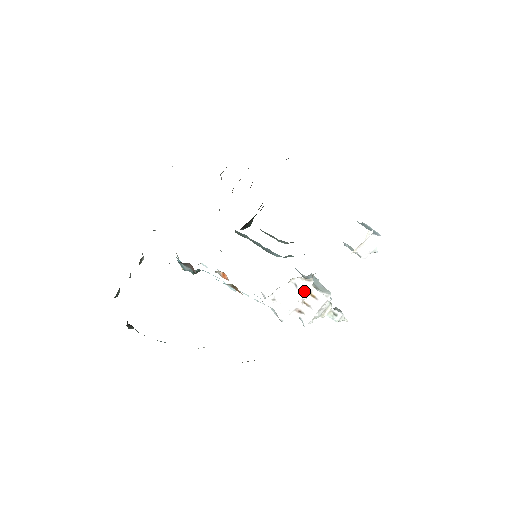
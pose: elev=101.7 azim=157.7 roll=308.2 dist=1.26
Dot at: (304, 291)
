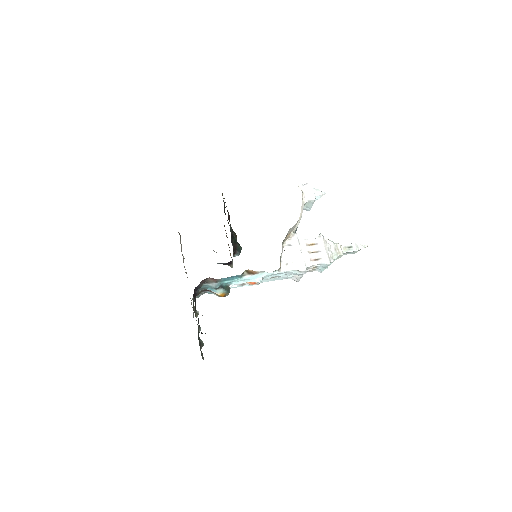
Dot at: (297, 243)
